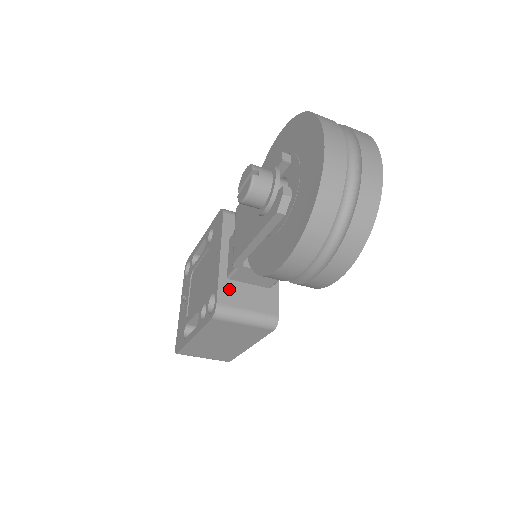
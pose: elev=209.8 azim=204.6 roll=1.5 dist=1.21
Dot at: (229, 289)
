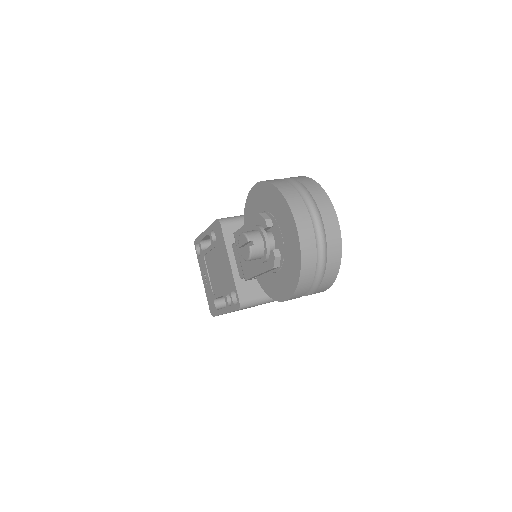
Dot at: (244, 286)
